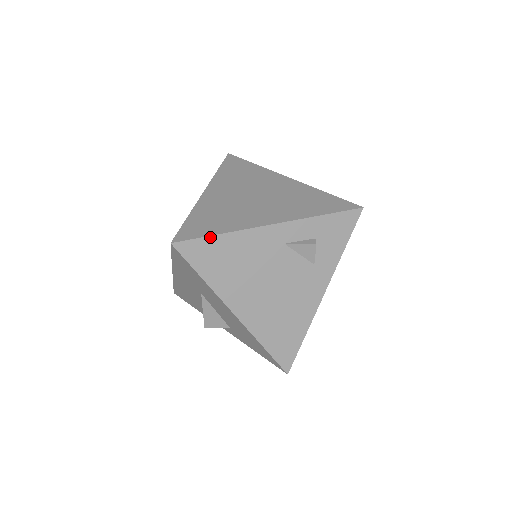
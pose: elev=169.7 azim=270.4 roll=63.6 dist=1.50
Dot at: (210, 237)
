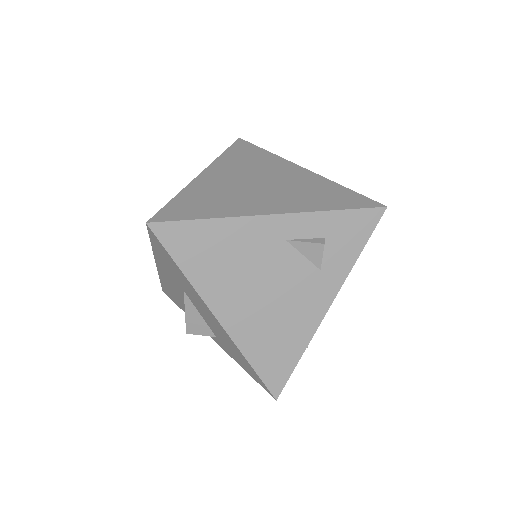
Dot at: (195, 221)
